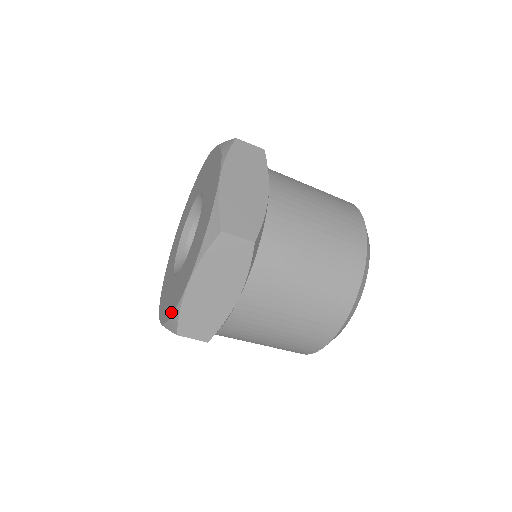
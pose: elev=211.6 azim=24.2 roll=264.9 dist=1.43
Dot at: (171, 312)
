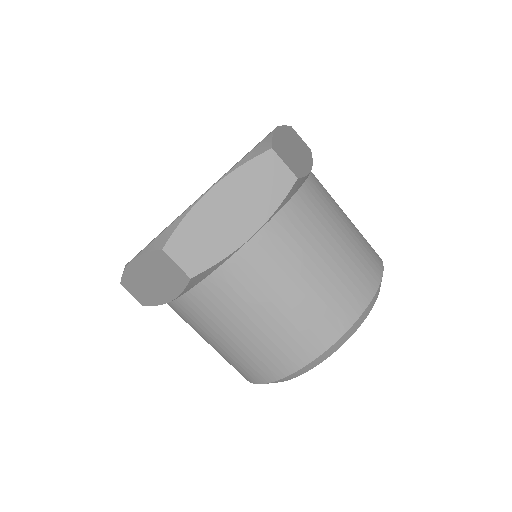
Dot at: occluded
